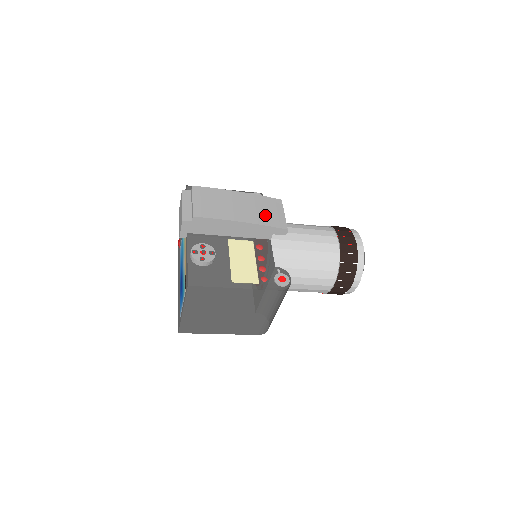
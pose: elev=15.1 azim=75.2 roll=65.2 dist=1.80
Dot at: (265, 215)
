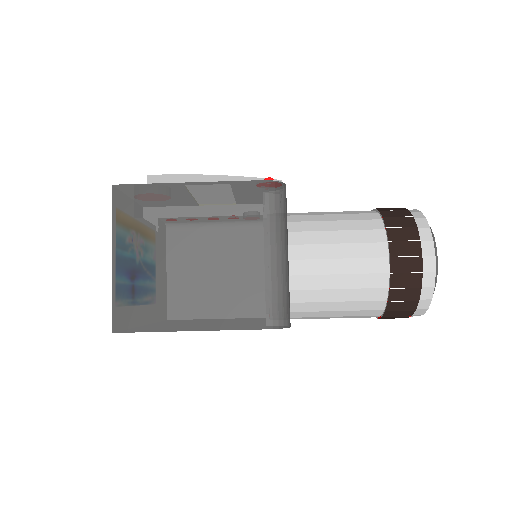
Dot at: occluded
